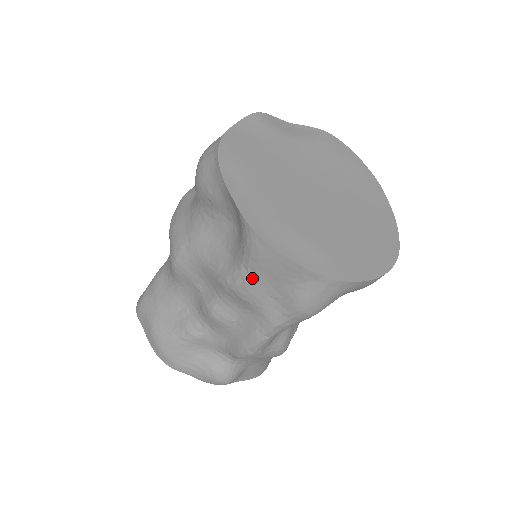
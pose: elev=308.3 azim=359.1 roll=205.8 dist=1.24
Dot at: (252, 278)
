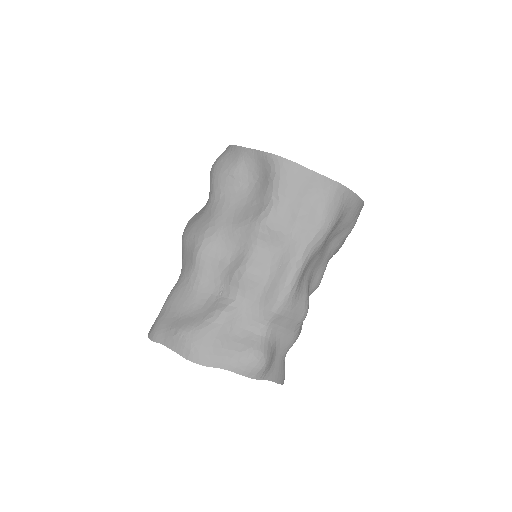
Dot at: (283, 202)
